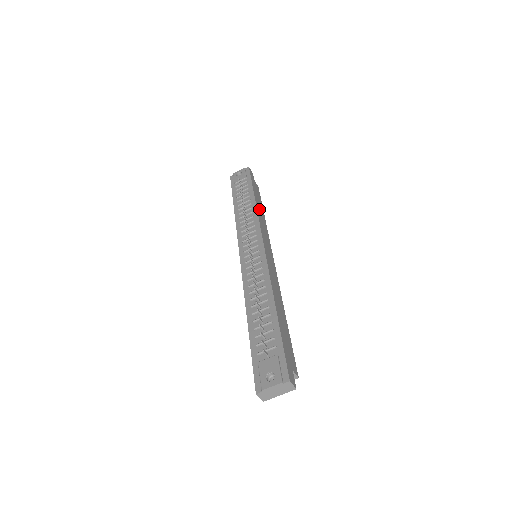
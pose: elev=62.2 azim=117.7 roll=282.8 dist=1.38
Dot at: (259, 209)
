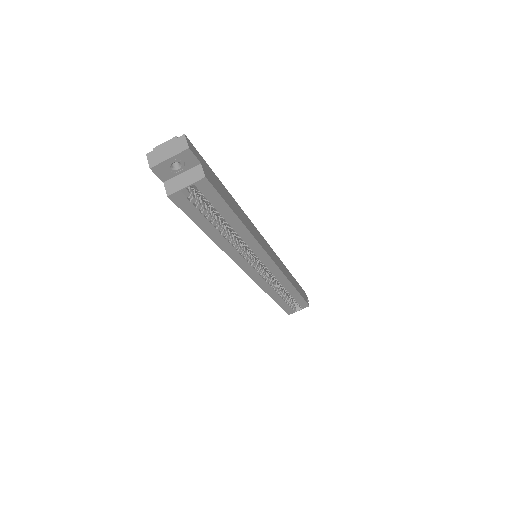
Dot at: (289, 275)
